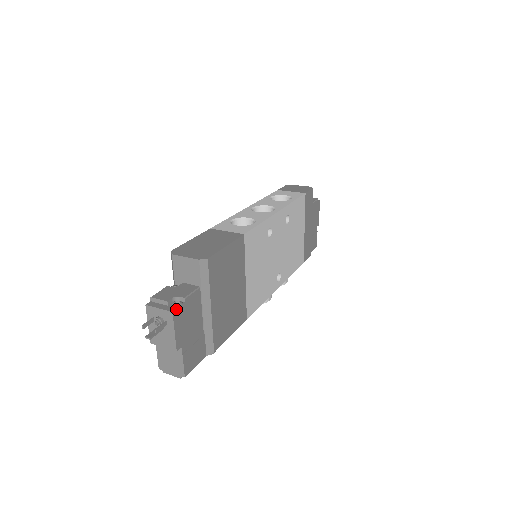
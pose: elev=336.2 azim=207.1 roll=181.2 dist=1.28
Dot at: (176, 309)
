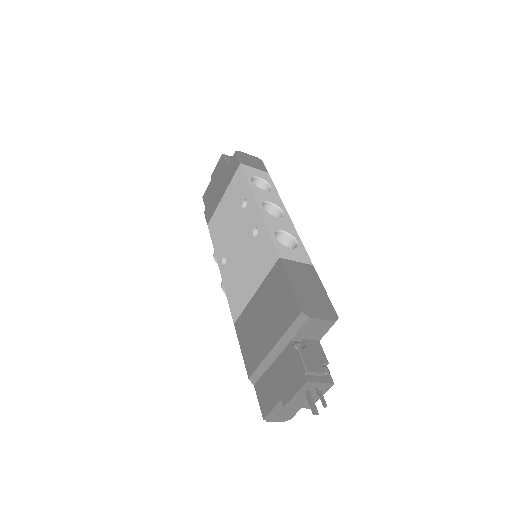
Dot at: occluded
